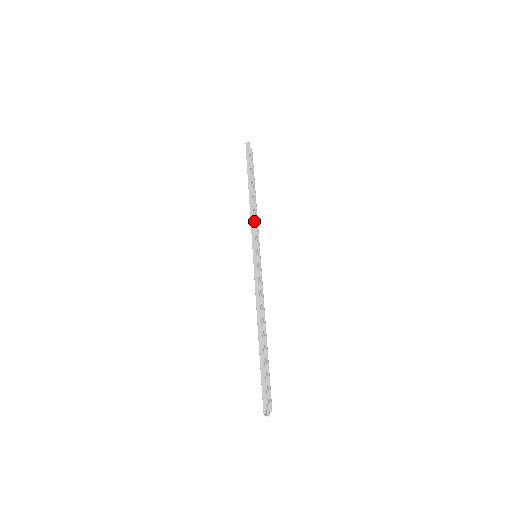
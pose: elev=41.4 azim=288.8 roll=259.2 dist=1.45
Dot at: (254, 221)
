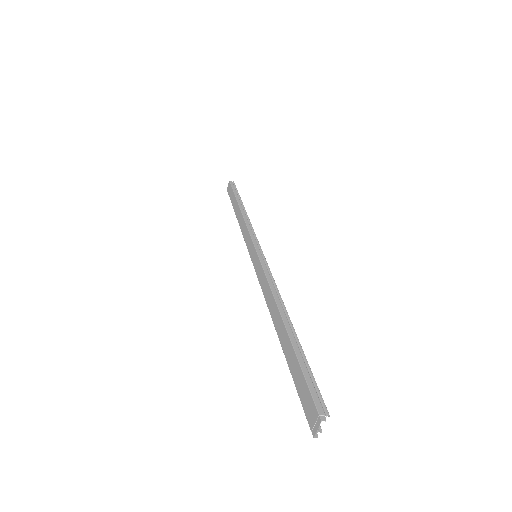
Dot at: (252, 227)
